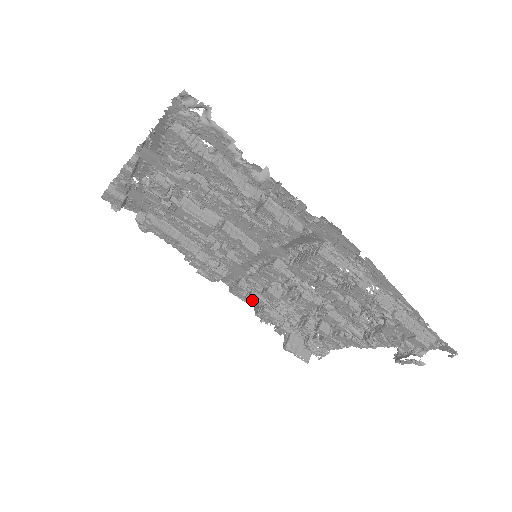
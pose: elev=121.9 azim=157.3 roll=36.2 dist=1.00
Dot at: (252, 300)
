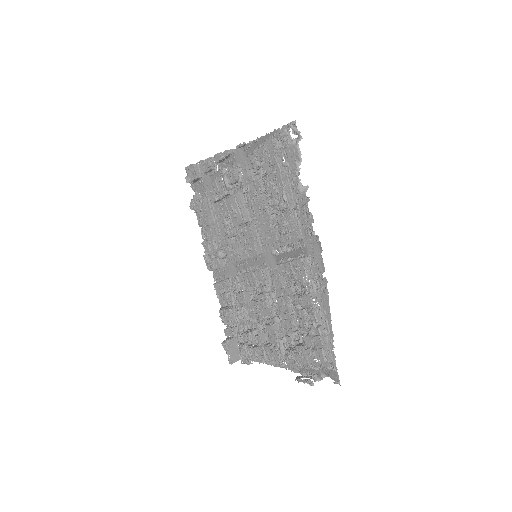
Dot at: (226, 296)
